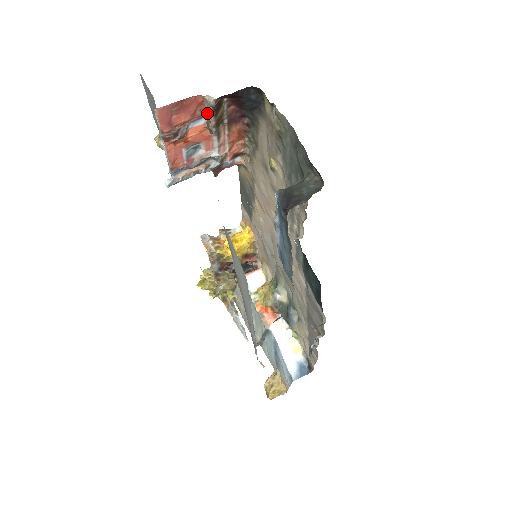
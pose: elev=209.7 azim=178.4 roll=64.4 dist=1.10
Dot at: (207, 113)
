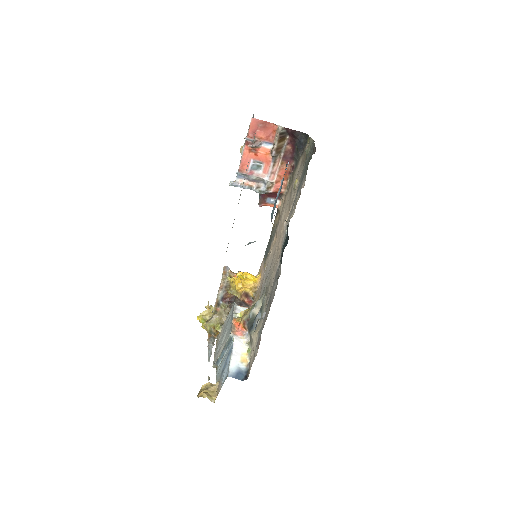
Dot at: (275, 140)
